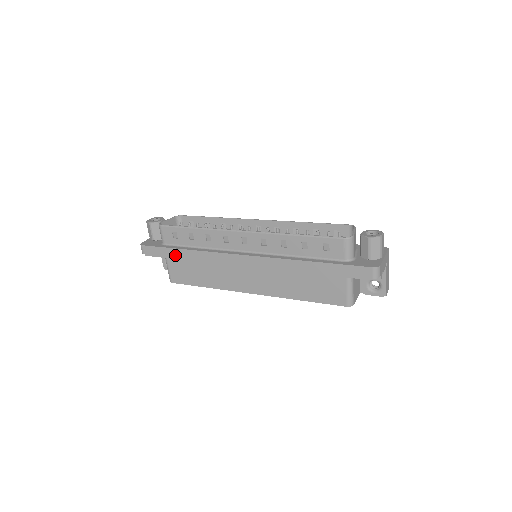
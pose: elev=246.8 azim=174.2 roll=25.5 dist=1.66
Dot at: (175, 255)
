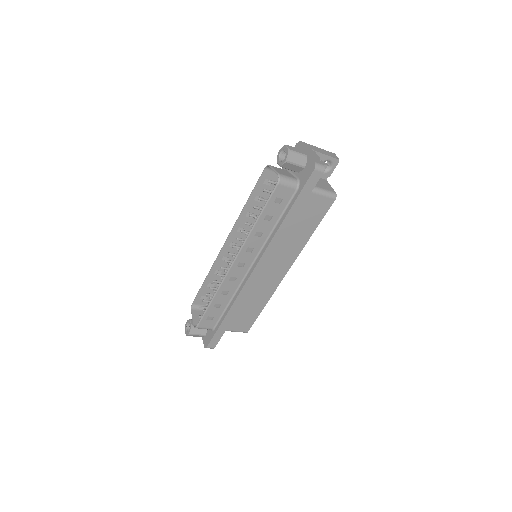
Dot at: (227, 324)
